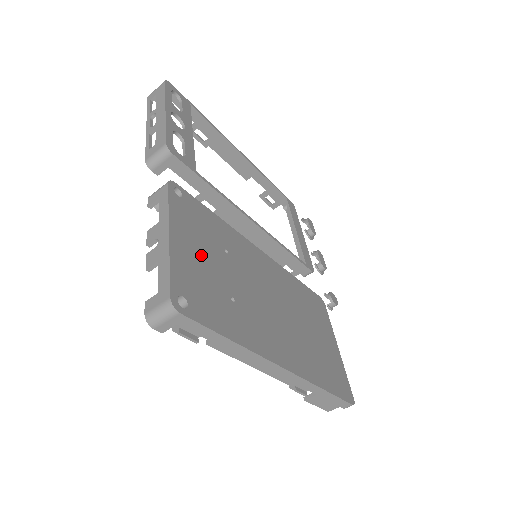
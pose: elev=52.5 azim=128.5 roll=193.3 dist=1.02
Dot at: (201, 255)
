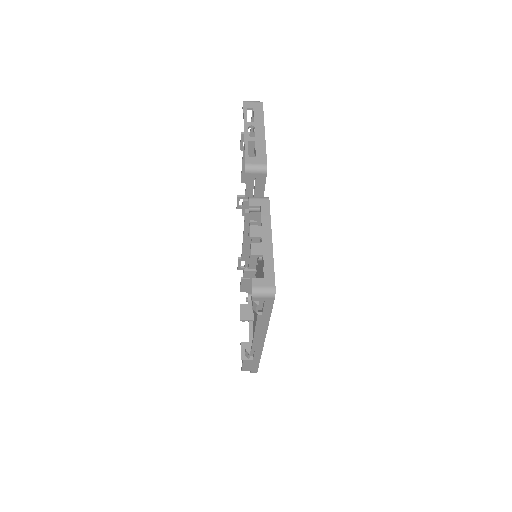
Dot at: occluded
